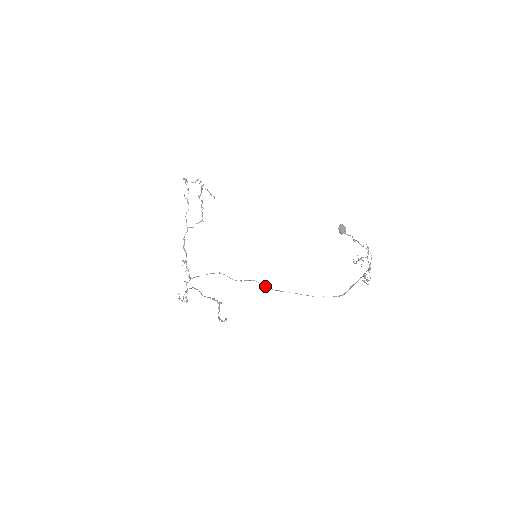
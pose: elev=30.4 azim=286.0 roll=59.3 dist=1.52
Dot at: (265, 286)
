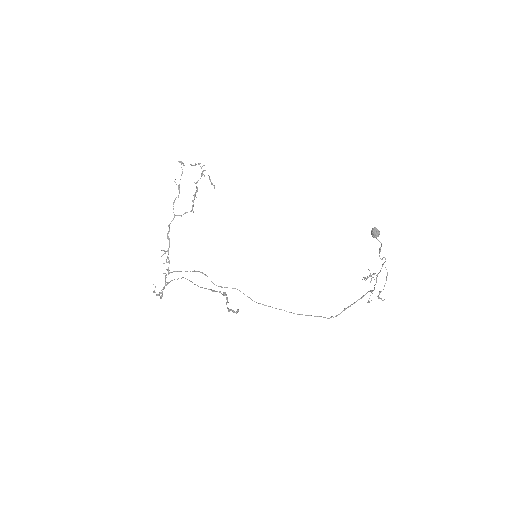
Dot at: (248, 297)
